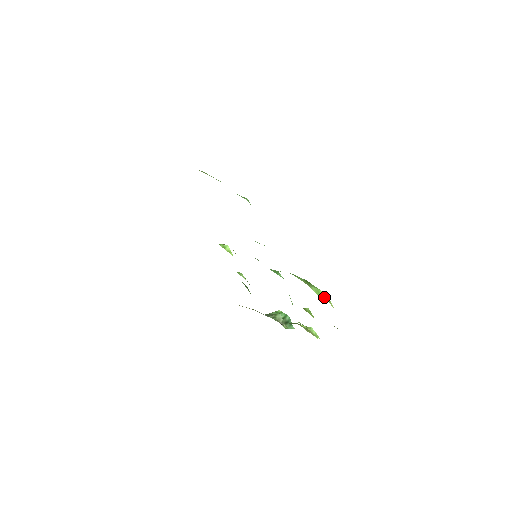
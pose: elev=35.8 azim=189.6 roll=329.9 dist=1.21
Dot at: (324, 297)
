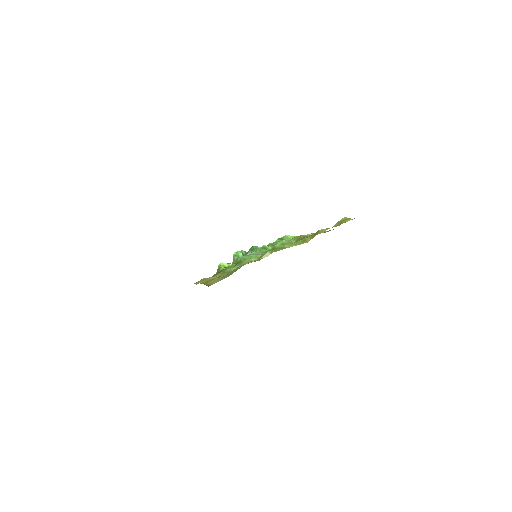
Dot at: (292, 237)
